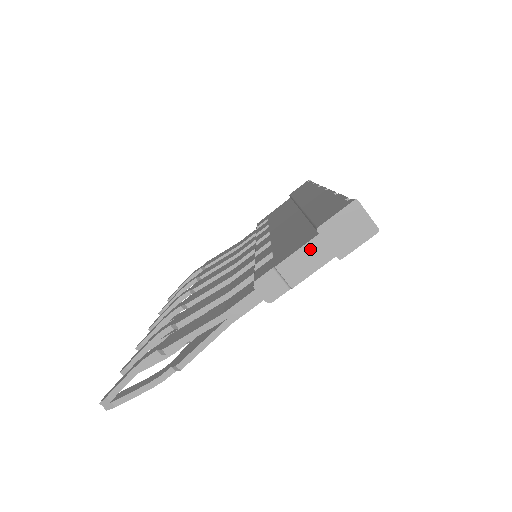
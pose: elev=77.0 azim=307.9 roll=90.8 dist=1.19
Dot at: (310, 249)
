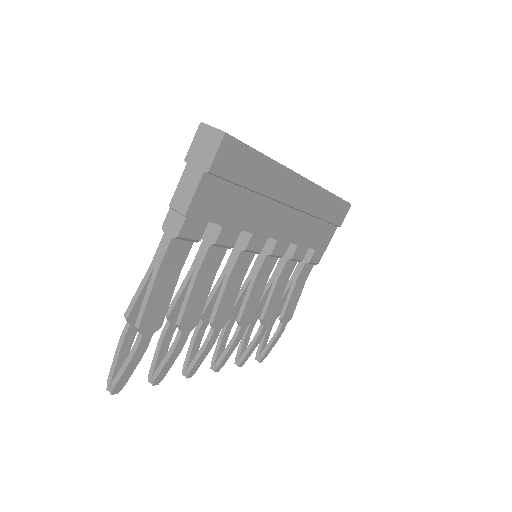
Dot at: (186, 178)
